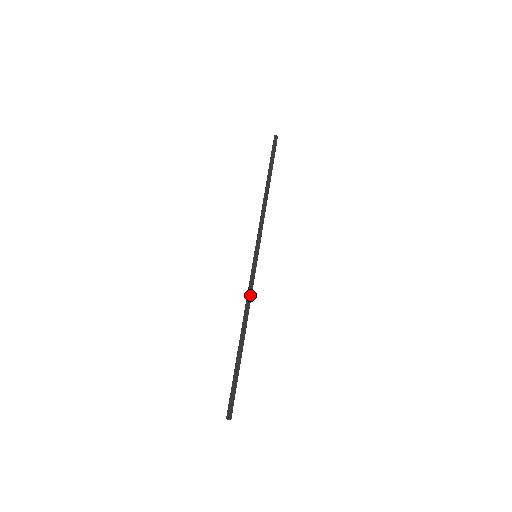
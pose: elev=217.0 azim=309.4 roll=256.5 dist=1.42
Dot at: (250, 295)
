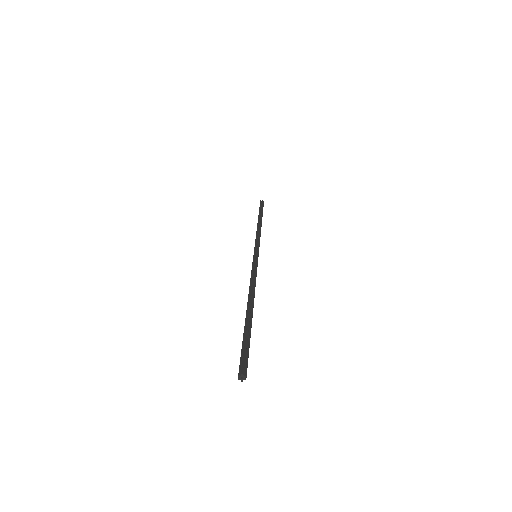
Dot at: (254, 277)
